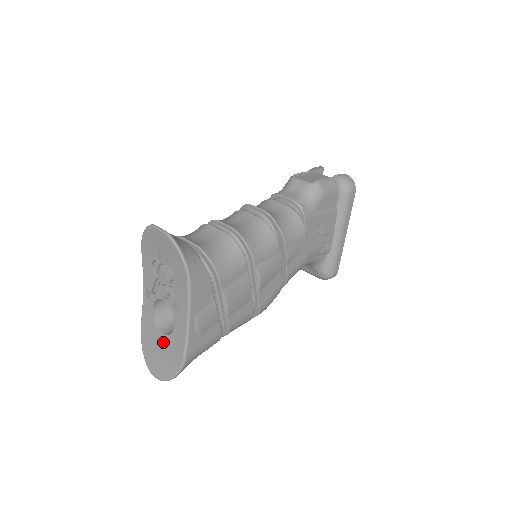
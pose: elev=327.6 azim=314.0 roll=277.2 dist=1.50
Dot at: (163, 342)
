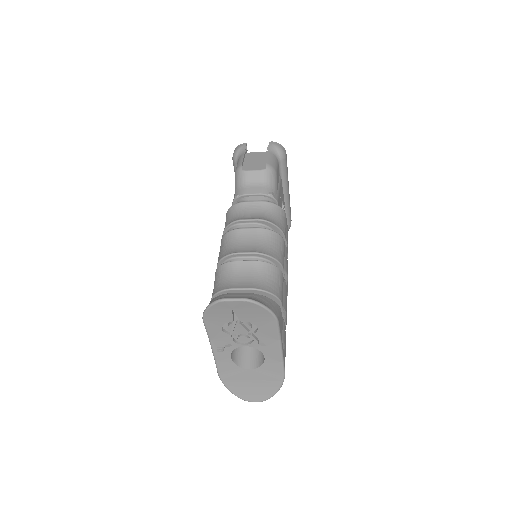
Dot at: (254, 375)
